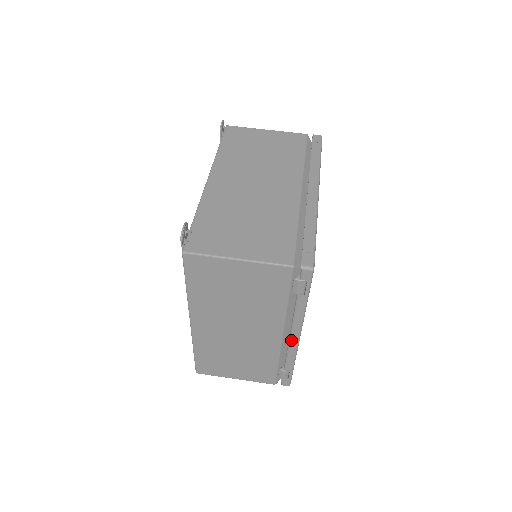
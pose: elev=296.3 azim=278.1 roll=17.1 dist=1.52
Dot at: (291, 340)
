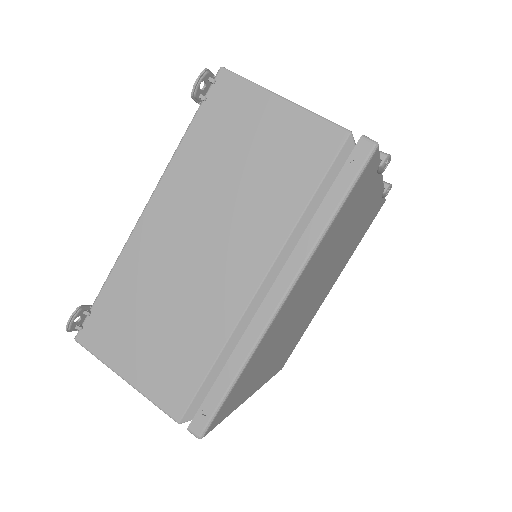
Dot at: occluded
